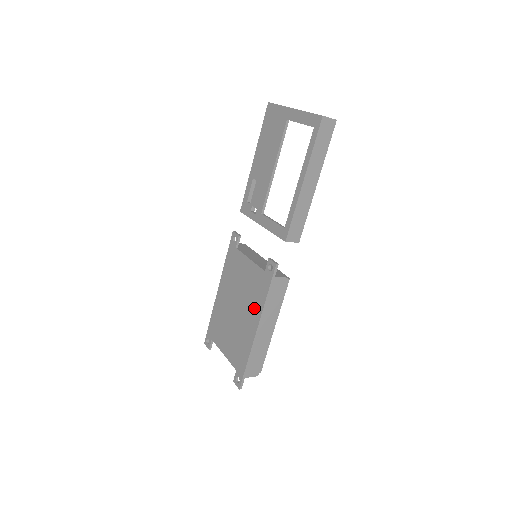
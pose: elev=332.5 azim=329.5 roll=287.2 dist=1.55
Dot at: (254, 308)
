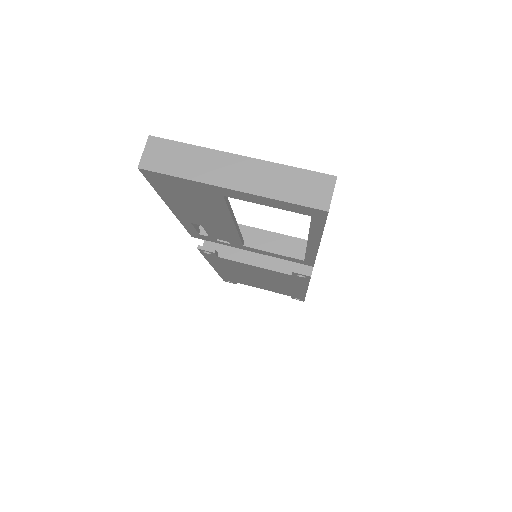
Dot at: (292, 285)
